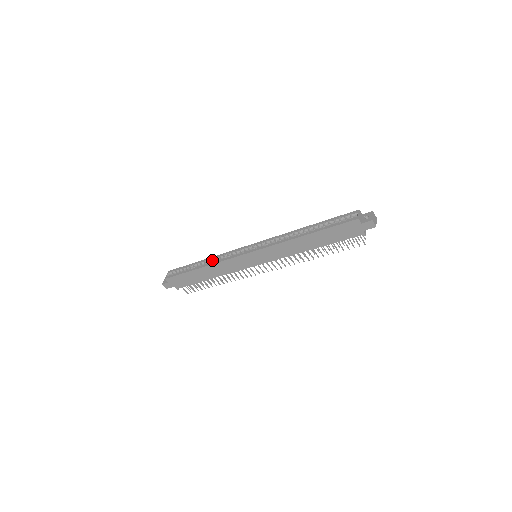
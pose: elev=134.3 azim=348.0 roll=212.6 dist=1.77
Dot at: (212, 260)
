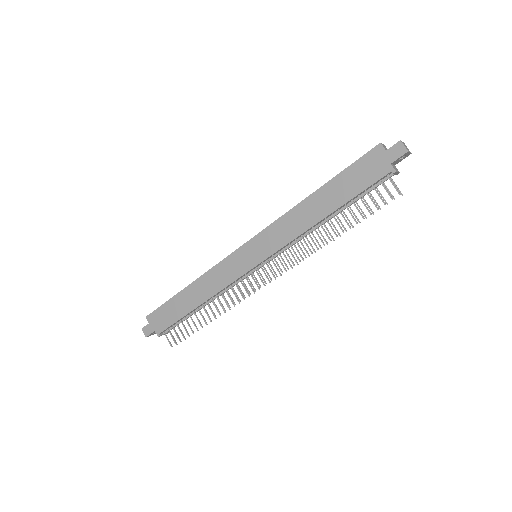
Dot at: occluded
